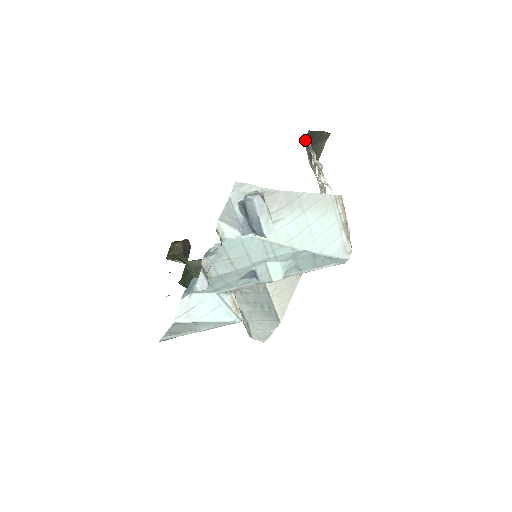
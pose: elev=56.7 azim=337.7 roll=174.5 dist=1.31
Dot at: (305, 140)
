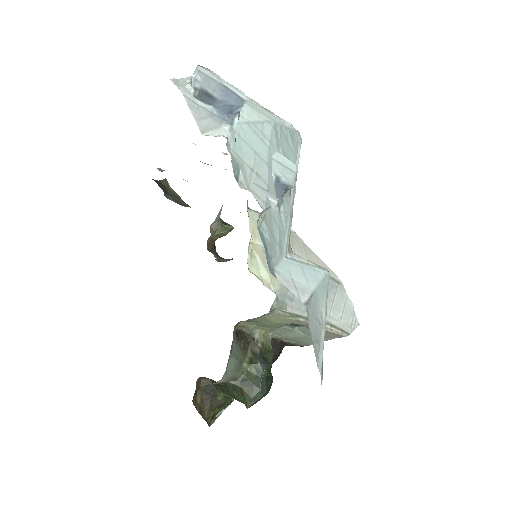
Dot at: (160, 170)
